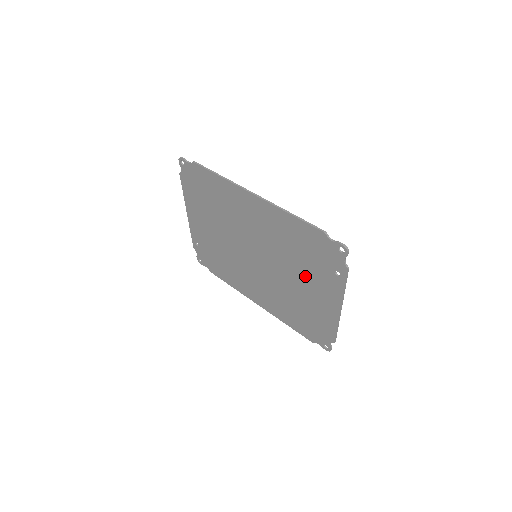
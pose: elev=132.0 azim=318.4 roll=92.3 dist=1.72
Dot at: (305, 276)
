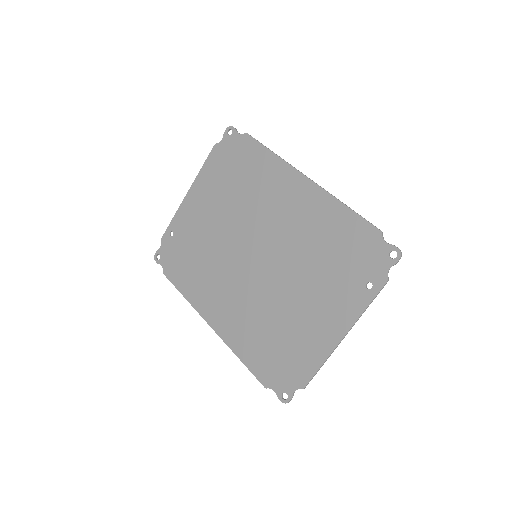
Dot at: (317, 287)
